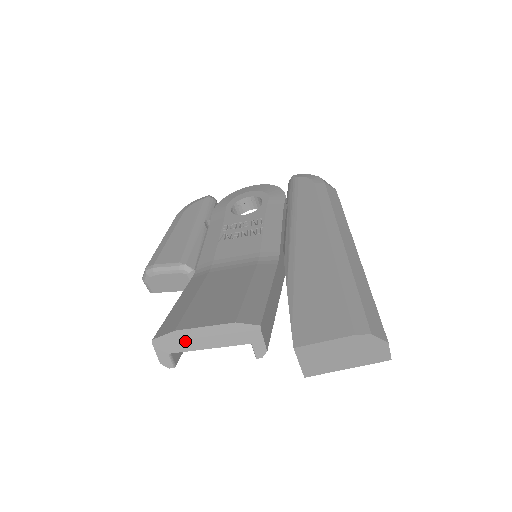
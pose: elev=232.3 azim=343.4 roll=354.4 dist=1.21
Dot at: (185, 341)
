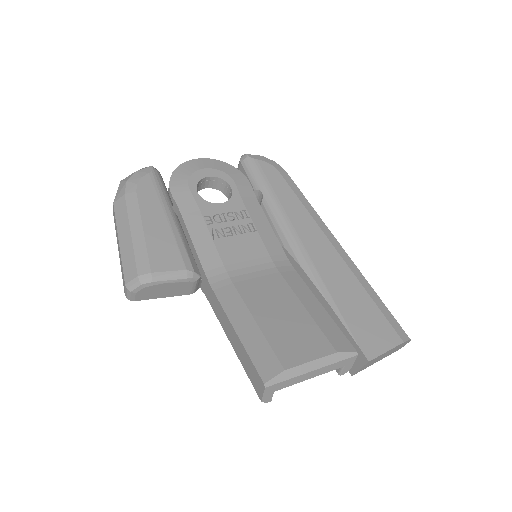
Dot at: (296, 378)
